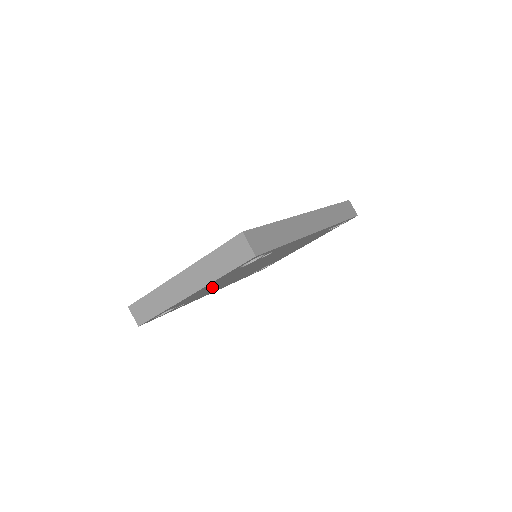
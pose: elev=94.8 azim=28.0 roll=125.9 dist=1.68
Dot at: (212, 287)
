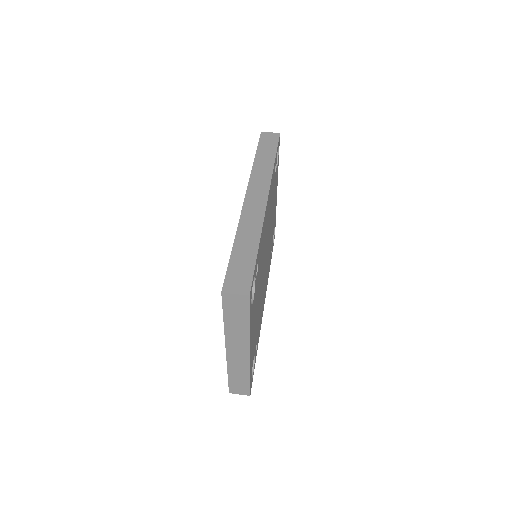
Dot at: (257, 319)
